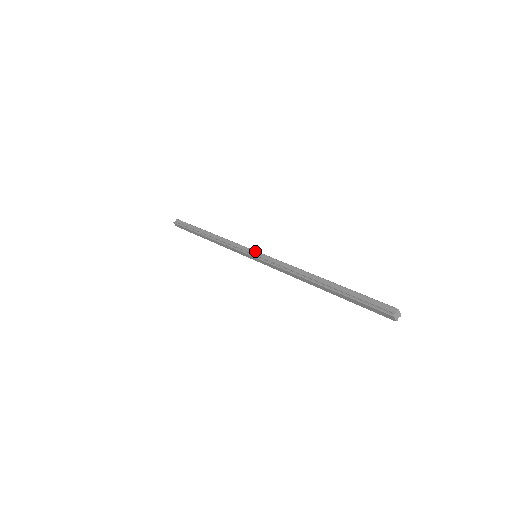
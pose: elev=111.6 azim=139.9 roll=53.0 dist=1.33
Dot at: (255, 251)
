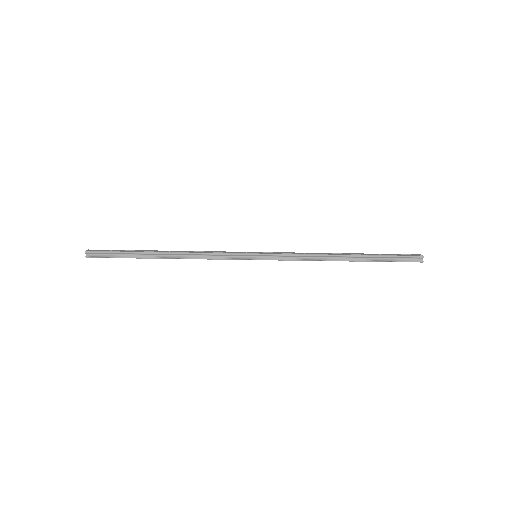
Dot at: (255, 255)
